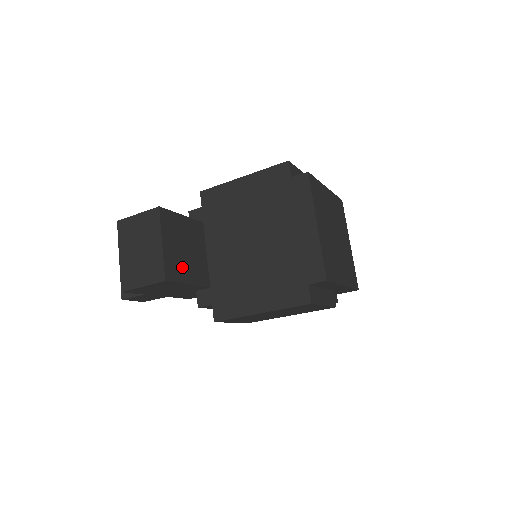
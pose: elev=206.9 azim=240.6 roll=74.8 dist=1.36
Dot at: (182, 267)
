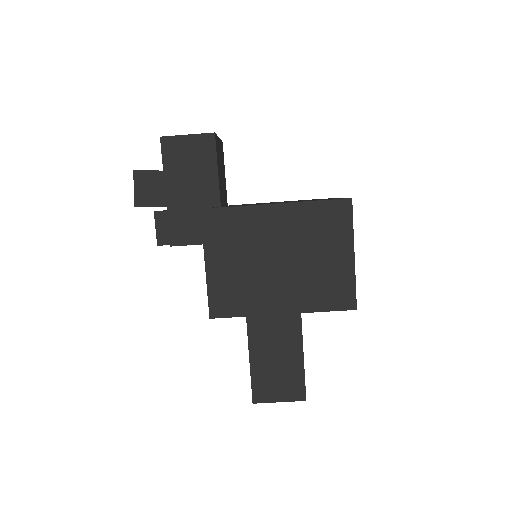
Dot at: (219, 162)
